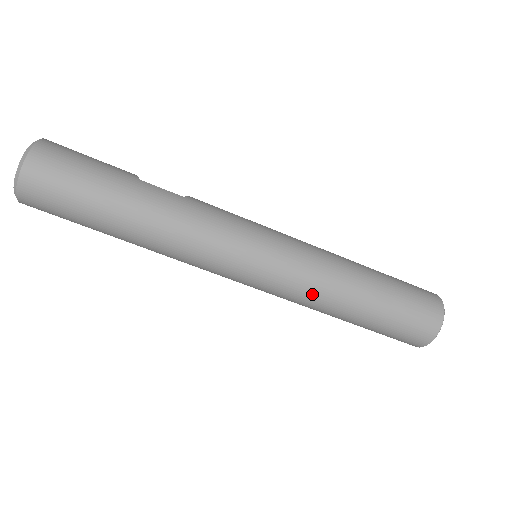
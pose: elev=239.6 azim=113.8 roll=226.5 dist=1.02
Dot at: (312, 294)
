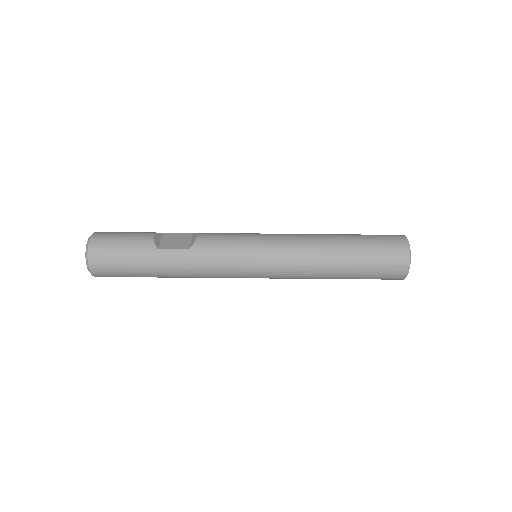
Dot at: (300, 278)
